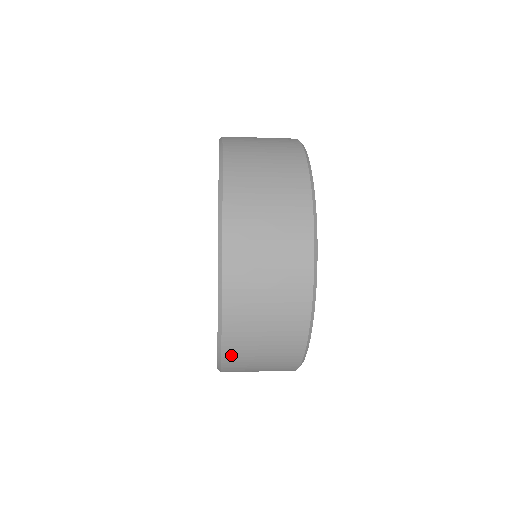
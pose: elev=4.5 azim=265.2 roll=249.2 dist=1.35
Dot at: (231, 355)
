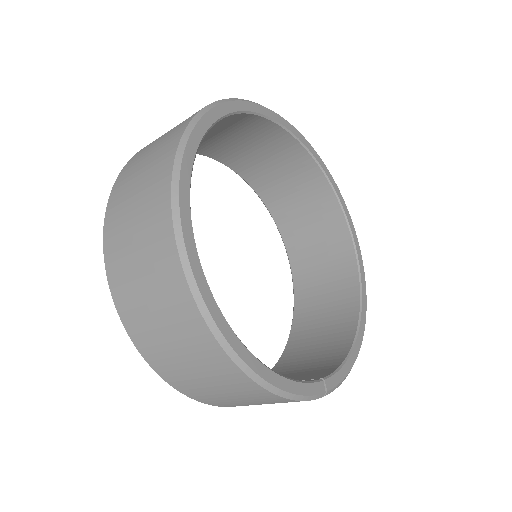
Dot at: (148, 351)
